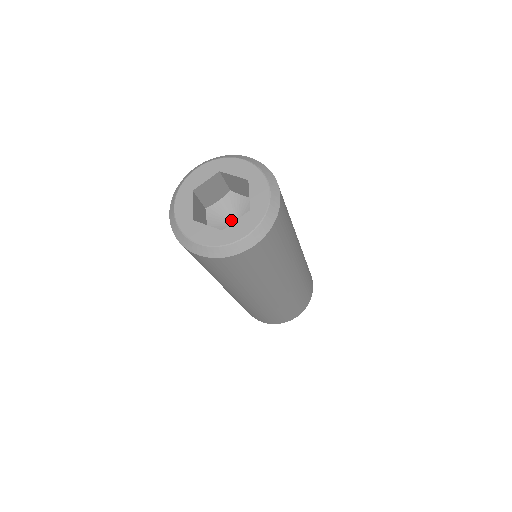
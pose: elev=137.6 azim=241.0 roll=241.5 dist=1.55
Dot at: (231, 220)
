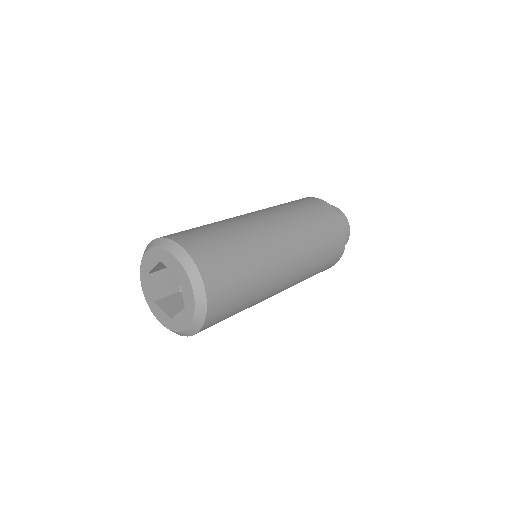
Dot at: occluded
